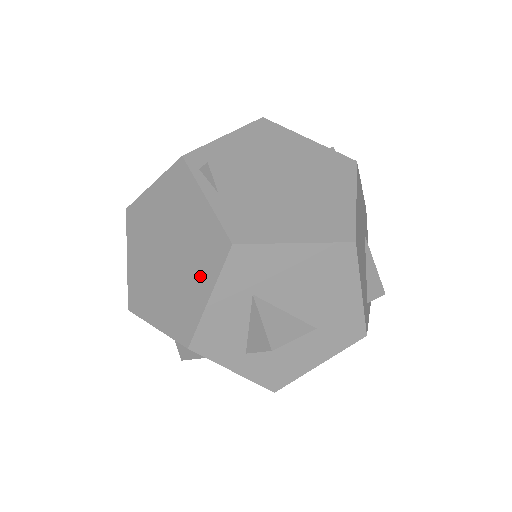
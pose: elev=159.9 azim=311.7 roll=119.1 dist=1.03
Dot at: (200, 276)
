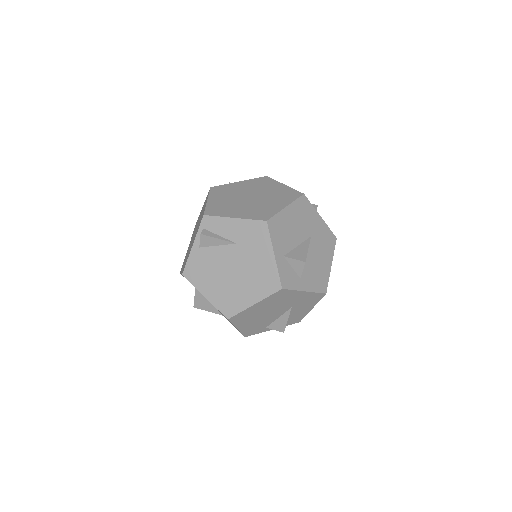
Dot at: occluded
